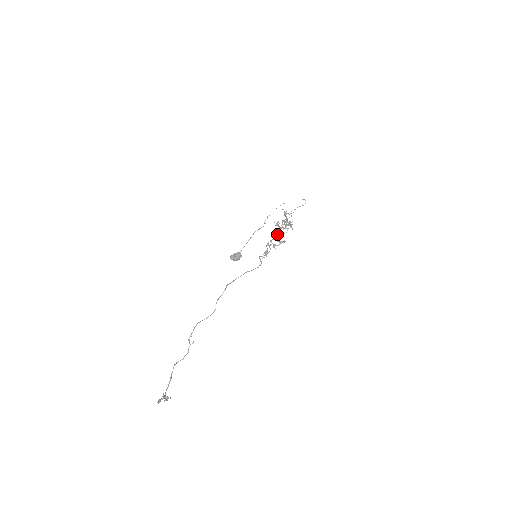
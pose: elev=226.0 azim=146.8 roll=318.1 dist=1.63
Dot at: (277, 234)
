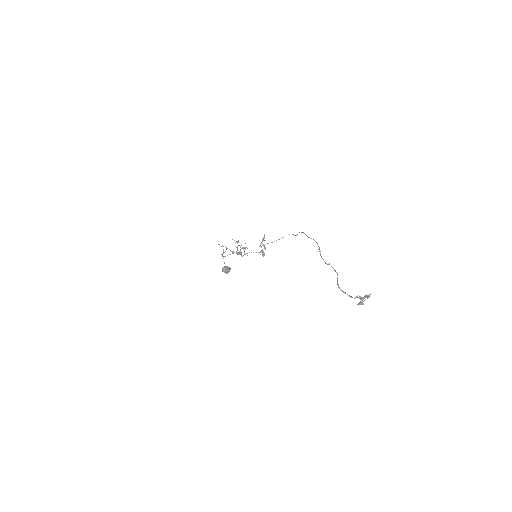
Dot at: (263, 238)
